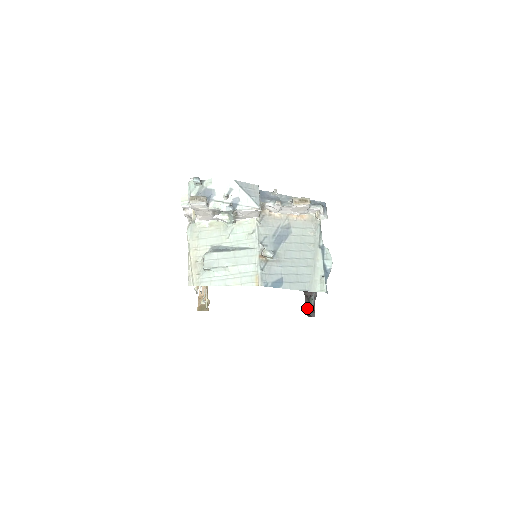
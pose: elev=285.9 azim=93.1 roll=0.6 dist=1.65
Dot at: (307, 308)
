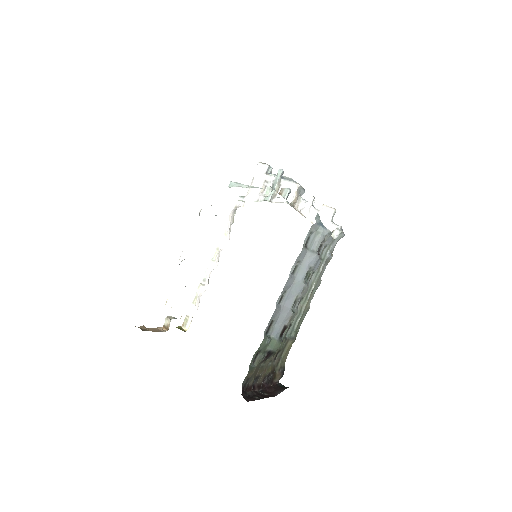
Dot at: (252, 366)
